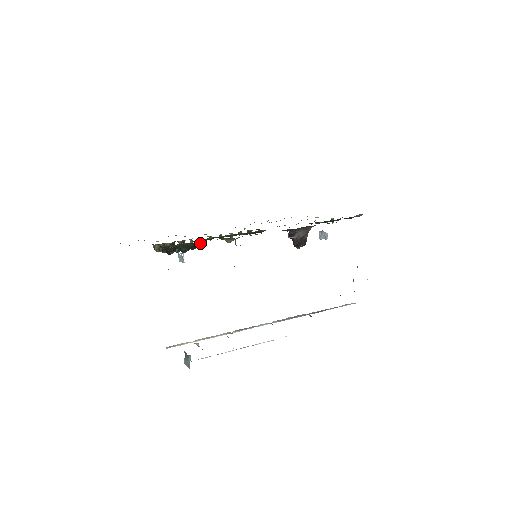
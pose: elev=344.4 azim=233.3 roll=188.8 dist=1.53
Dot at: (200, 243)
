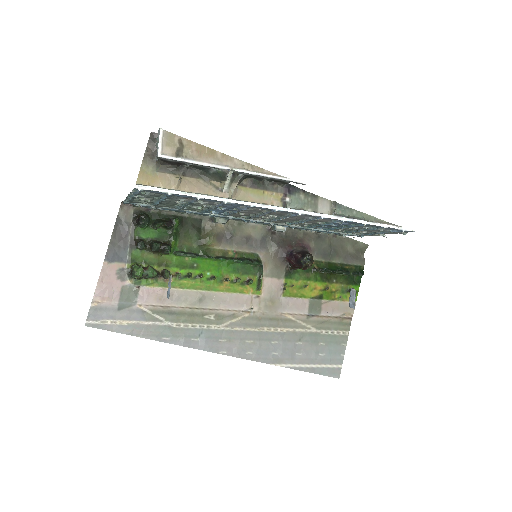
Dot at: (174, 216)
